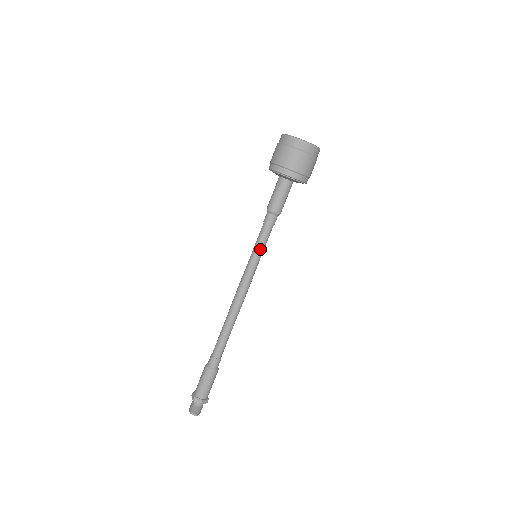
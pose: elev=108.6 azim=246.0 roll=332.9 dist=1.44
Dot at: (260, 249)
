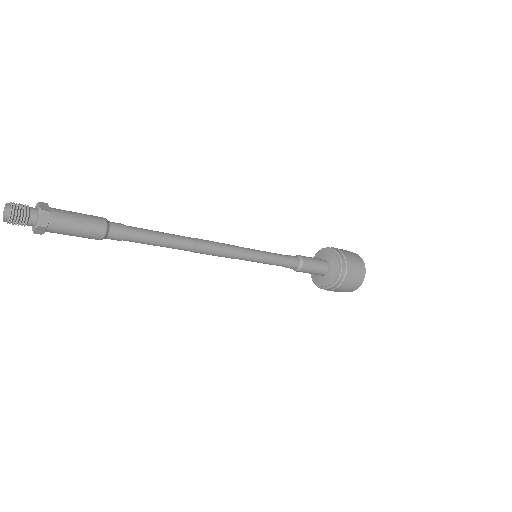
Dot at: (268, 254)
